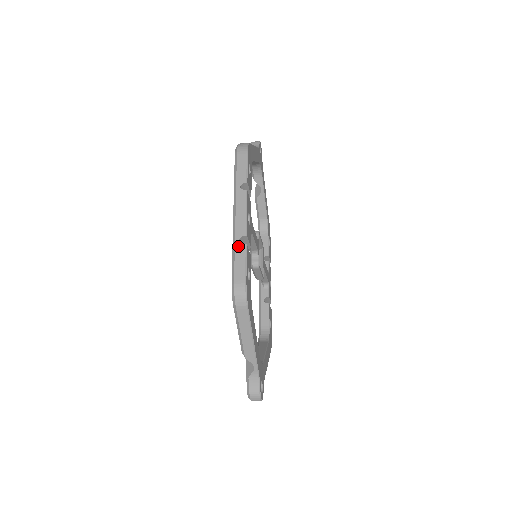
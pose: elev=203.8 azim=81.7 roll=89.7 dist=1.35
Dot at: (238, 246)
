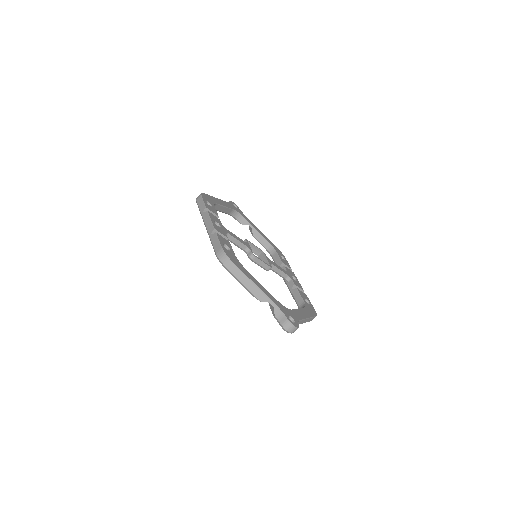
Dot at: (212, 237)
